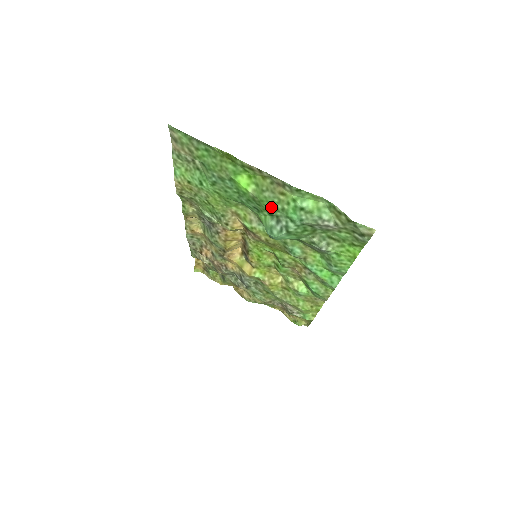
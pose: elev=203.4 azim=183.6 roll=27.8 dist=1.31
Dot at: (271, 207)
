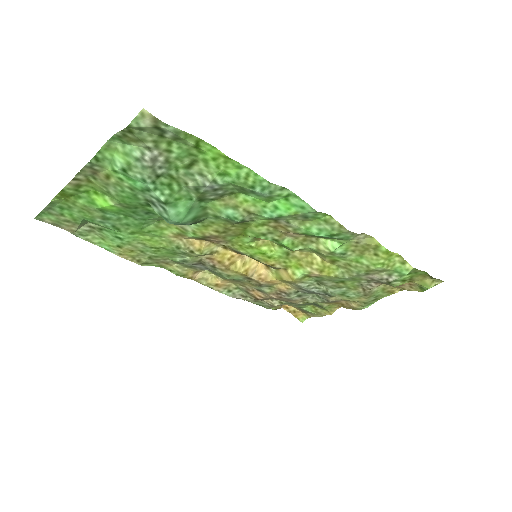
Dot at: (131, 198)
